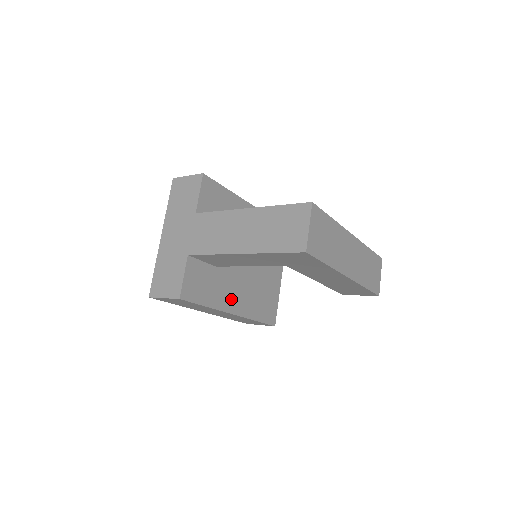
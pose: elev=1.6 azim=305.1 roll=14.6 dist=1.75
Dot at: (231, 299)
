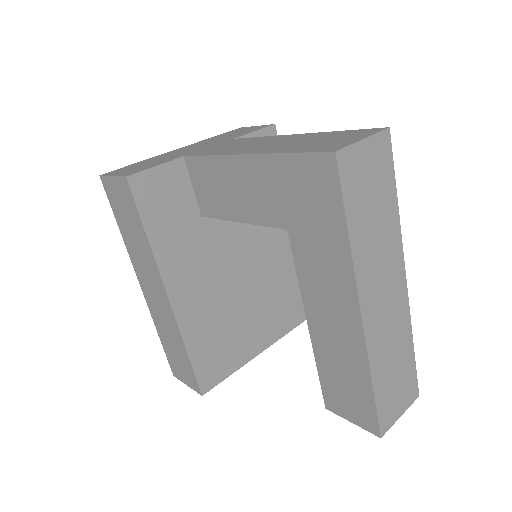
Dot at: (183, 276)
